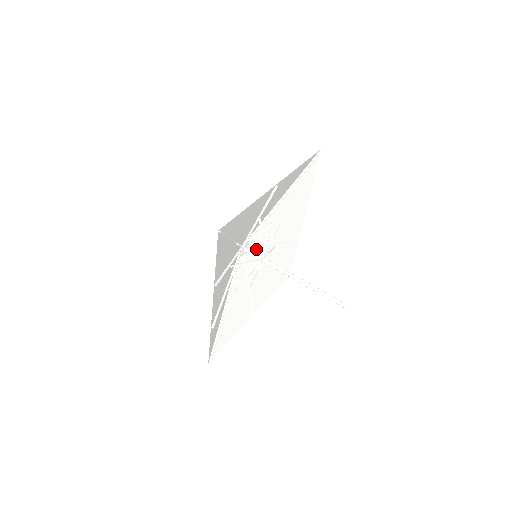
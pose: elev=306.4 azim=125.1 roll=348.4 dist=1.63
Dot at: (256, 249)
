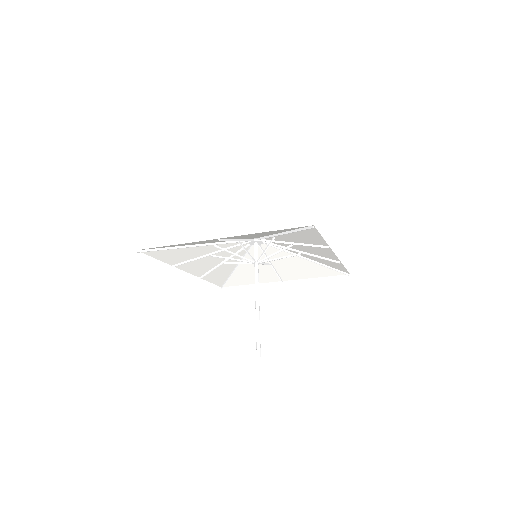
Dot at: occluded
